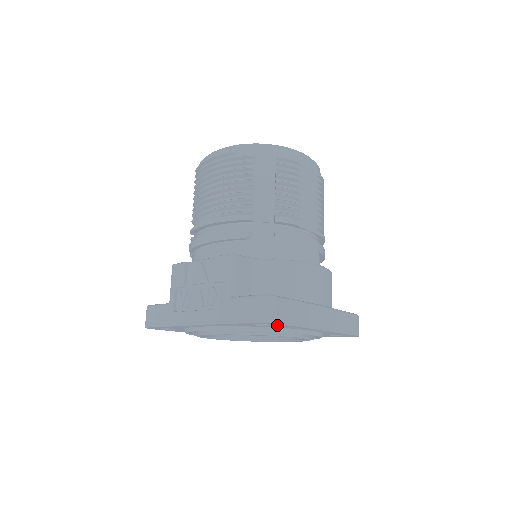
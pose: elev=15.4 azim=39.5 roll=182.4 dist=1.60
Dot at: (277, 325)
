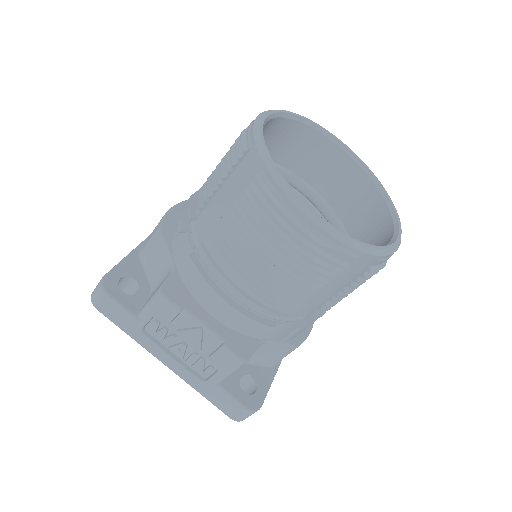
Dot at: occluded
